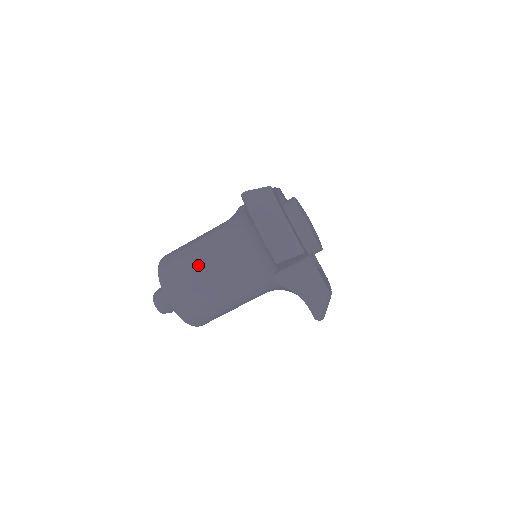
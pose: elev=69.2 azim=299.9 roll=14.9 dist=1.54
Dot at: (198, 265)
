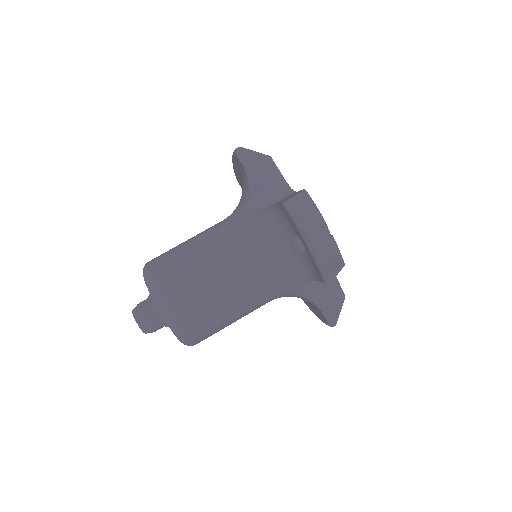
Dot at: occluded
